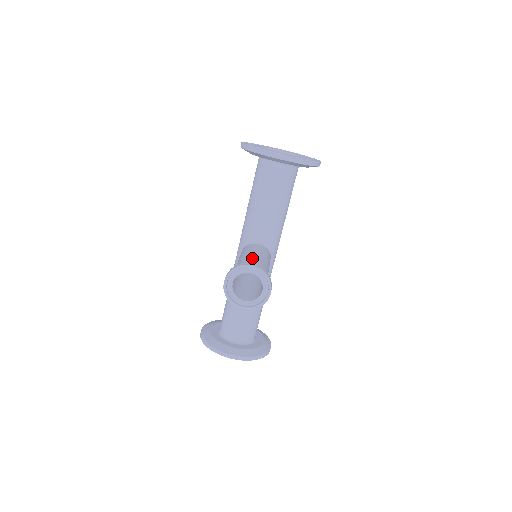
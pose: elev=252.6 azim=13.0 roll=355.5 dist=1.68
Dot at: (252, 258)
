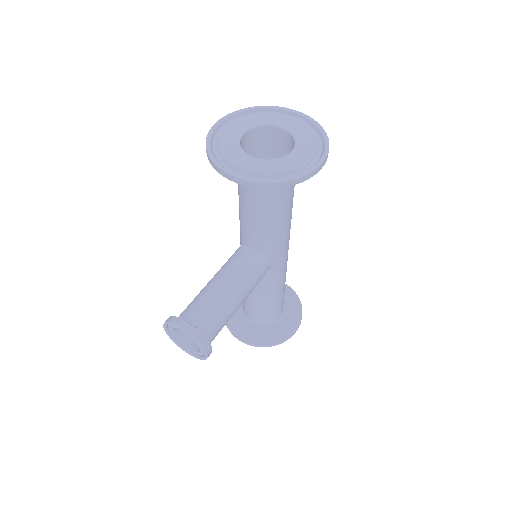
Dot at: (209, 295)
